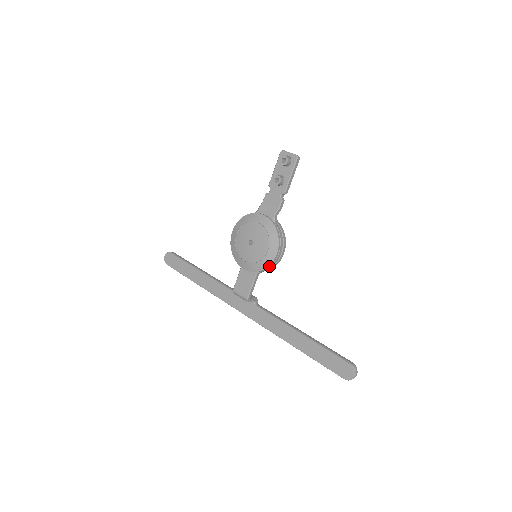
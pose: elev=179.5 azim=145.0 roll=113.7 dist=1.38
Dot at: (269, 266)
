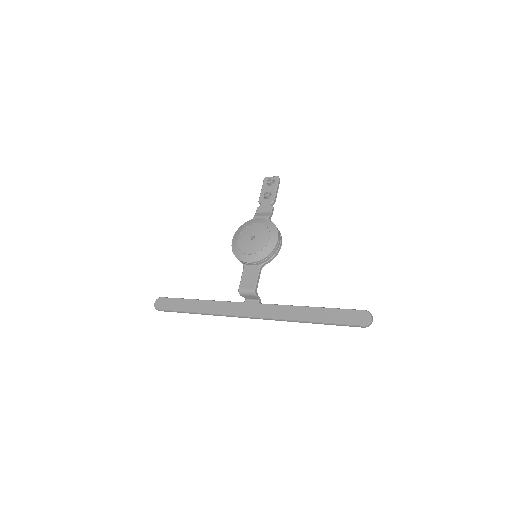
Dot at: (272, 252)
